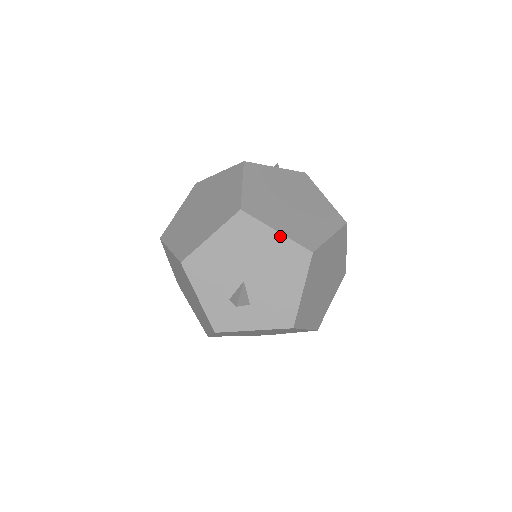
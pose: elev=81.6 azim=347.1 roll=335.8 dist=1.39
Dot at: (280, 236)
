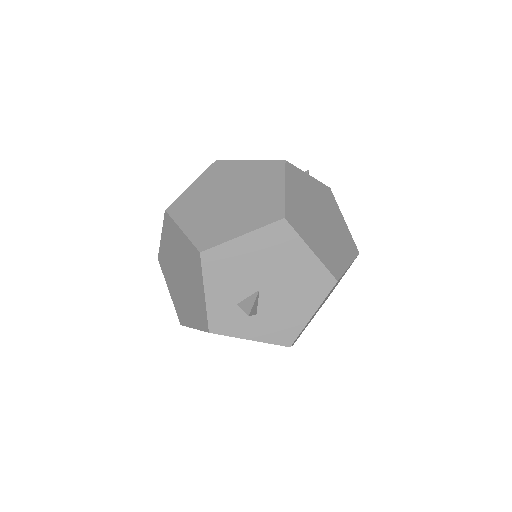
Dot at: (313, 256)
